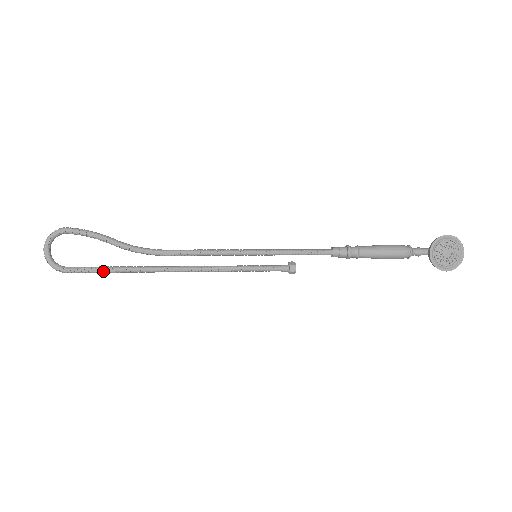
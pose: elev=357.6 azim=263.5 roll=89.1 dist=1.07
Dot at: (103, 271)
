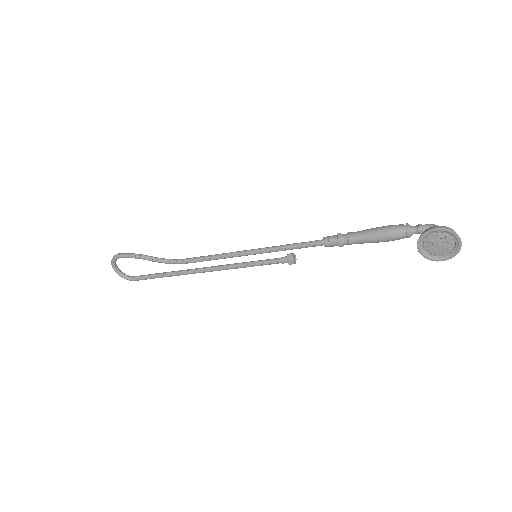
Dot at: occluded
